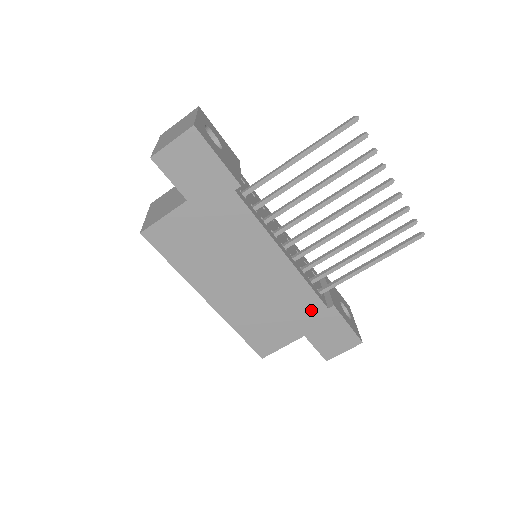
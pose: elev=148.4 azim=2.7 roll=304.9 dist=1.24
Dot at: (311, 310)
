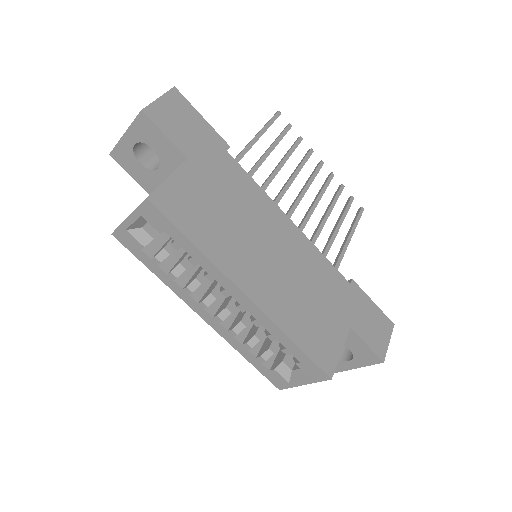
Dot at: (339, 289)
